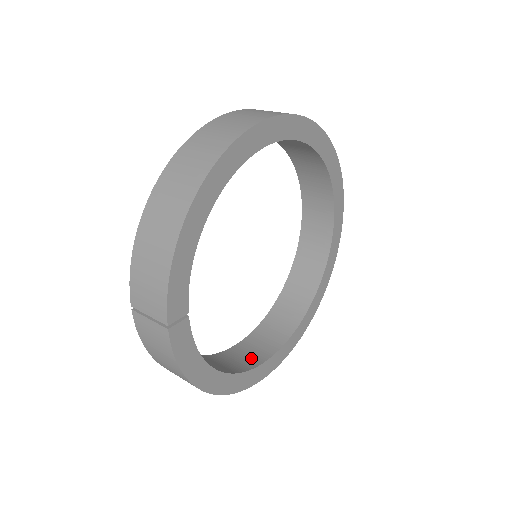
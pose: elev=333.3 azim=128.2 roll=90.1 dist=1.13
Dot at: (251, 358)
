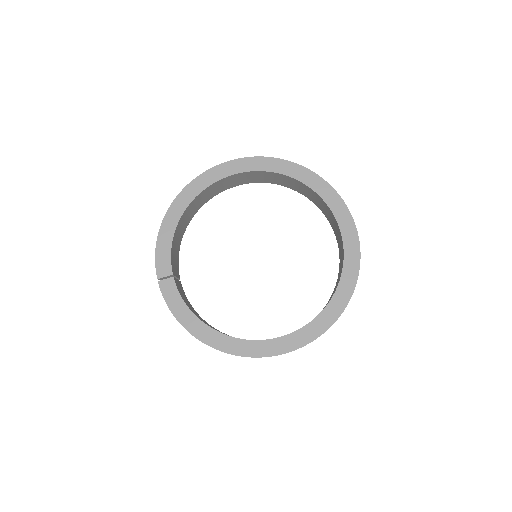
Dot at: occluded
